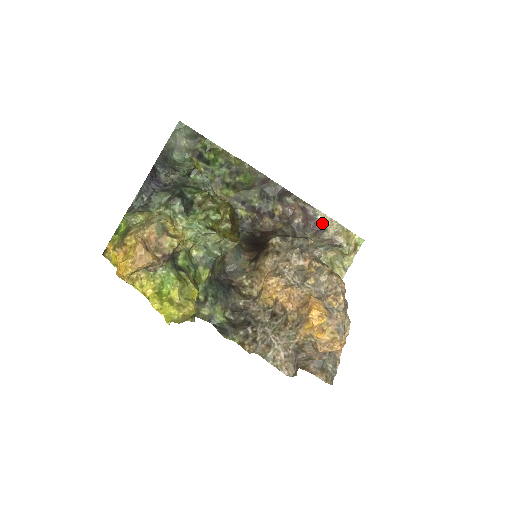
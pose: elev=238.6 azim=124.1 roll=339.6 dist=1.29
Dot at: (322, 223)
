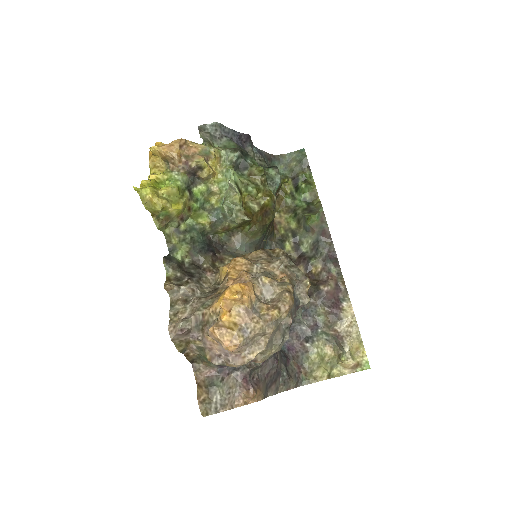
Dot at: (343, 310)
